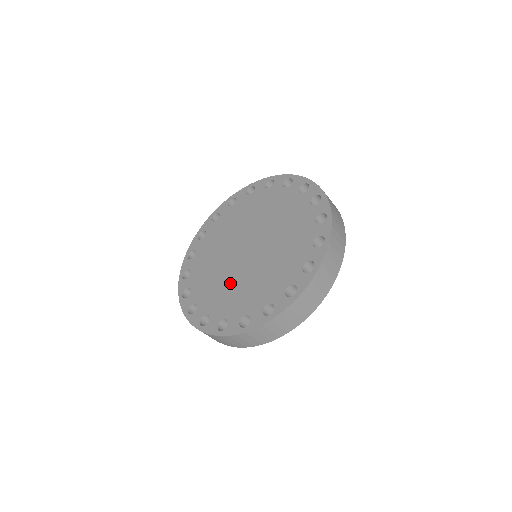
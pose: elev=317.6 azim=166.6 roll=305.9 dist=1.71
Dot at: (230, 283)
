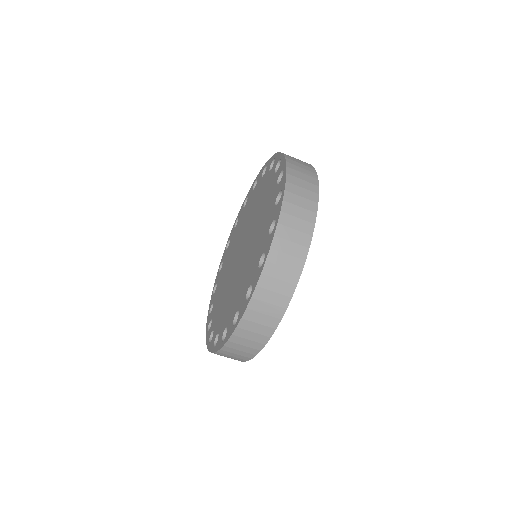
Dot at: (240, 277)
